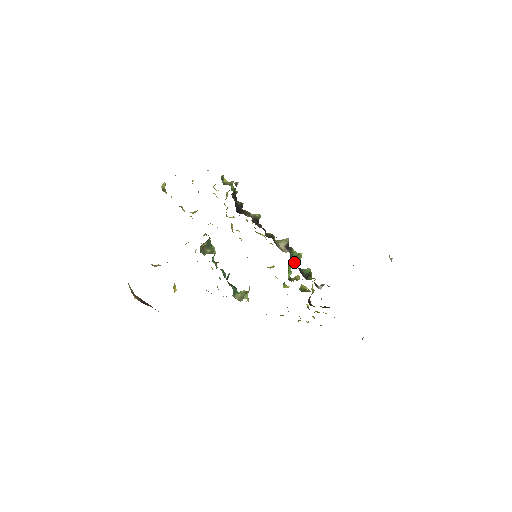
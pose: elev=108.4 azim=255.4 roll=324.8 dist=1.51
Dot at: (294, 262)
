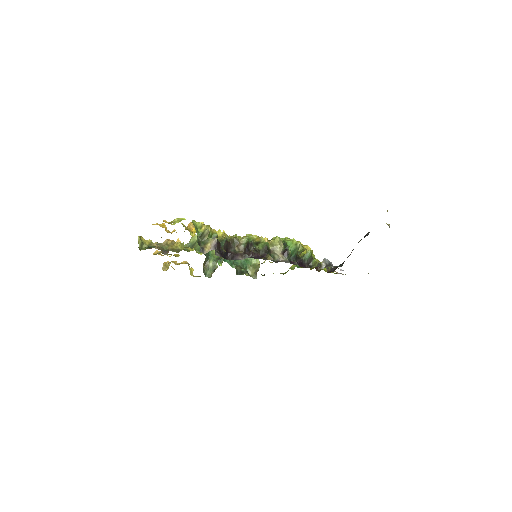
Dot at: (294, 259)
